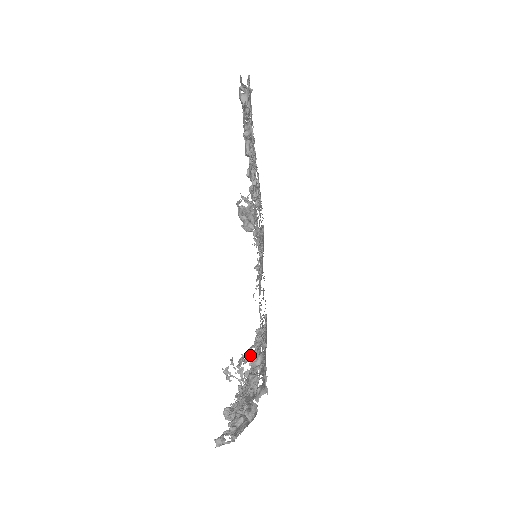
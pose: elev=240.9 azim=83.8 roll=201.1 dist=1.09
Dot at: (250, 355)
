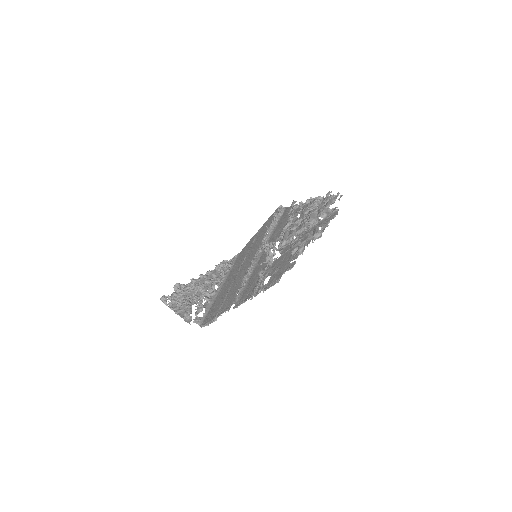
Dot at: (209, 288)
